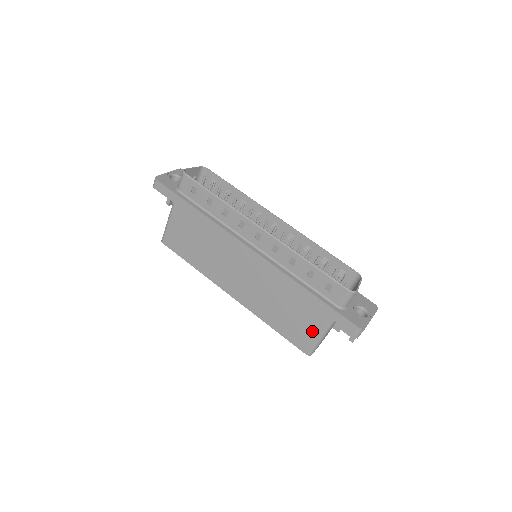
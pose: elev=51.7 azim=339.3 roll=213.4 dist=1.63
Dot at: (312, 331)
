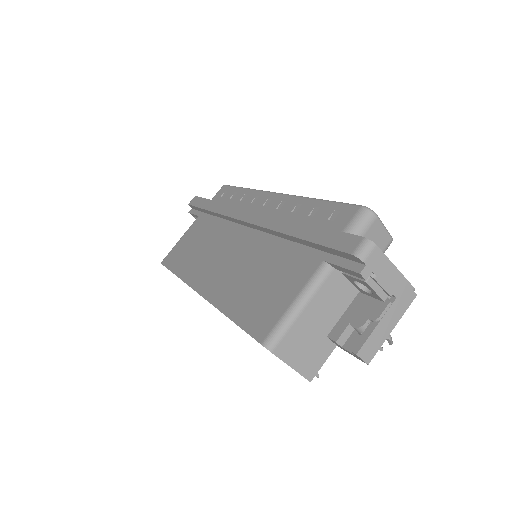
Dot at: (287, 295)
